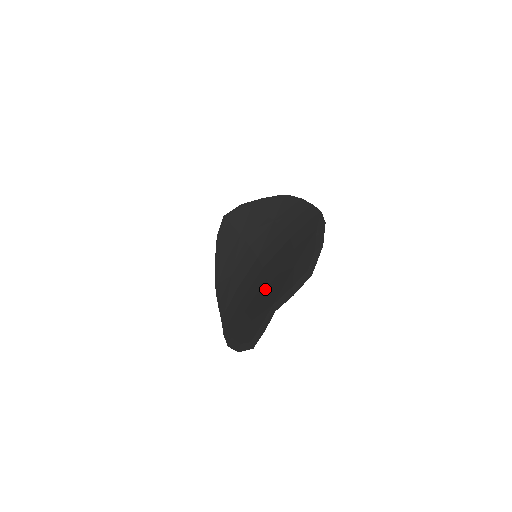
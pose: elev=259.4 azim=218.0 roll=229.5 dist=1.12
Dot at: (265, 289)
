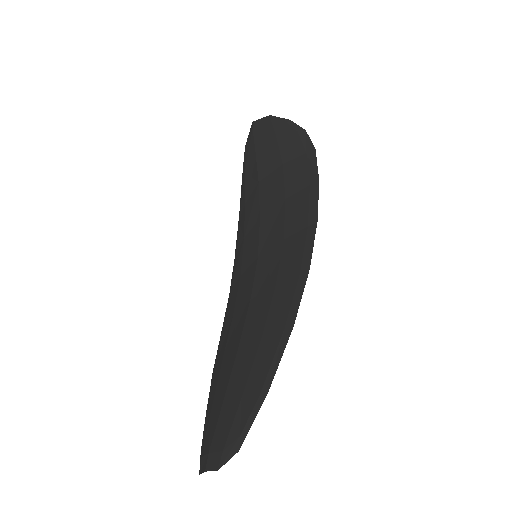
Dot at: (228, 377)
